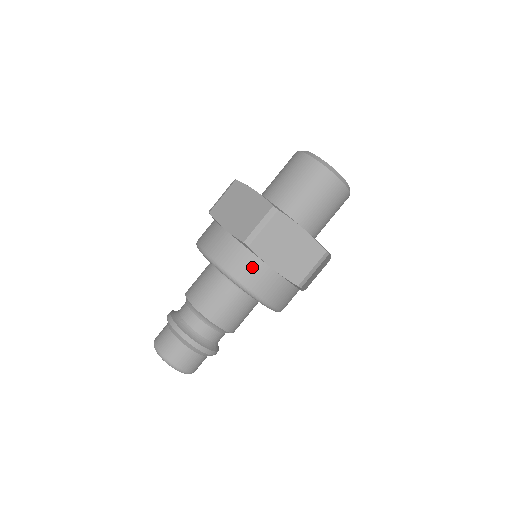
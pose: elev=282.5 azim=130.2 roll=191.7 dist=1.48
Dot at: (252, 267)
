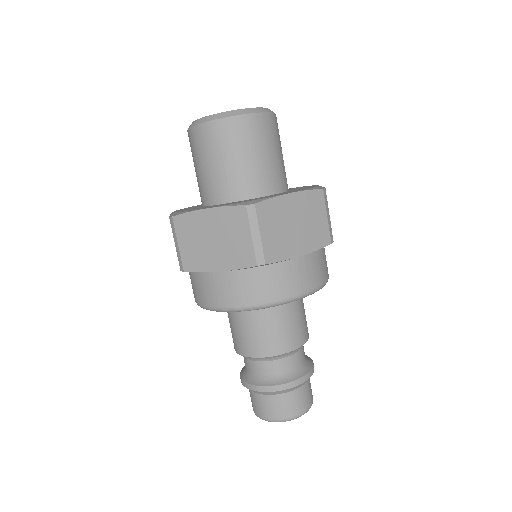
Dot at: (283, 275)
